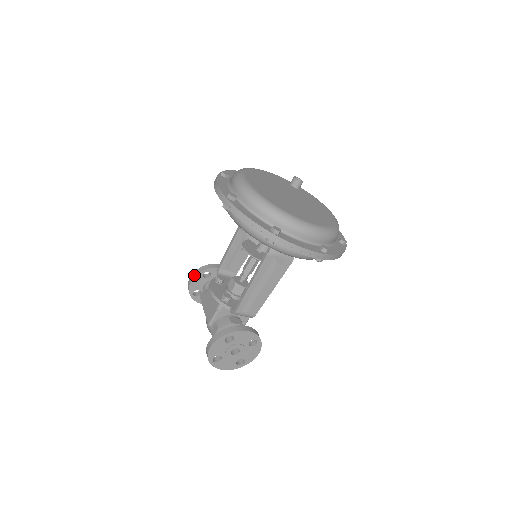
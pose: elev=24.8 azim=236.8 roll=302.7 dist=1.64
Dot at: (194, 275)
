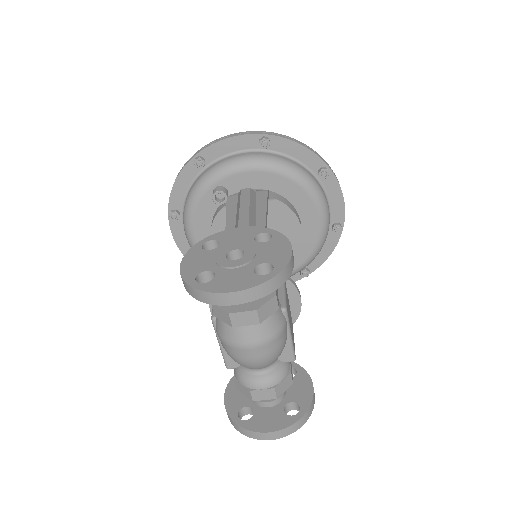
Dot at: (227, 388)
